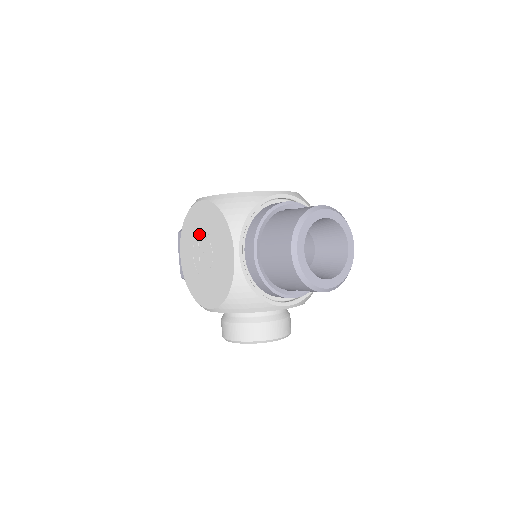
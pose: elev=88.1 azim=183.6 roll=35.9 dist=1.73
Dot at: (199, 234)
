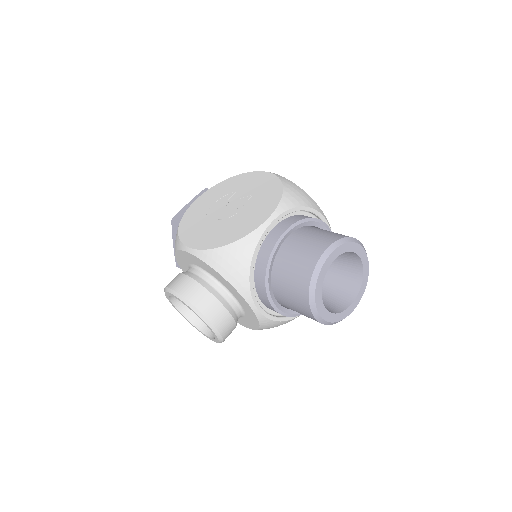
Dot at: (238, 192)
